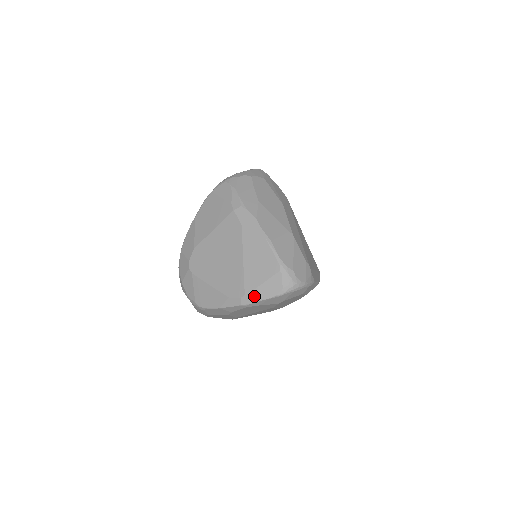
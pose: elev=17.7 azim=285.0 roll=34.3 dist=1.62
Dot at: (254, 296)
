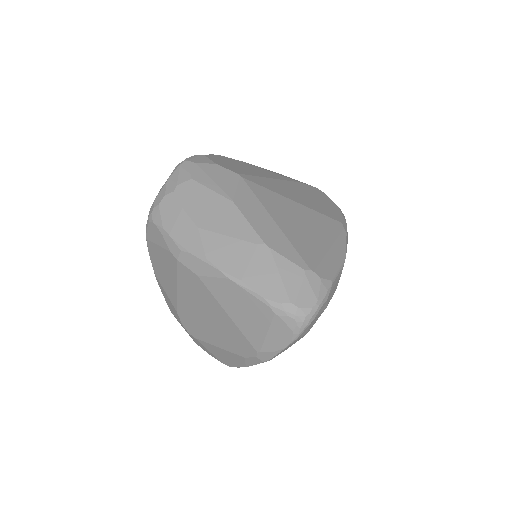
Dot at: (268, 351)
